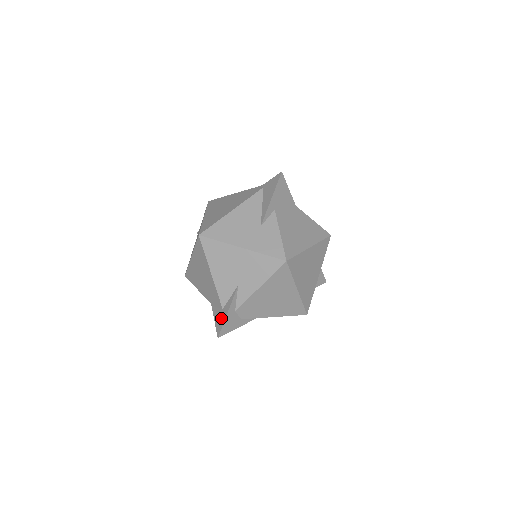
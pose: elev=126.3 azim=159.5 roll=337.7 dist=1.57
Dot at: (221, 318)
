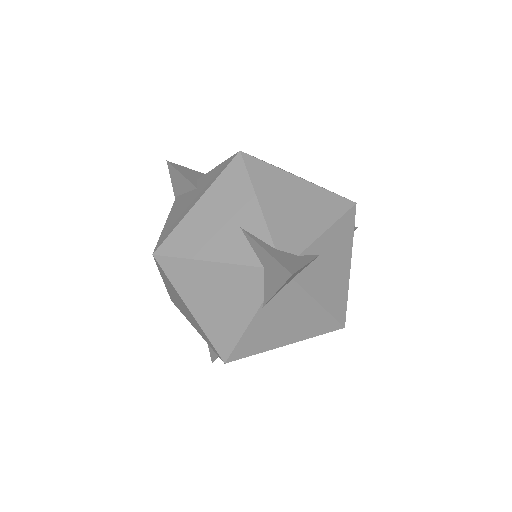
Dot at: (271, 269)
